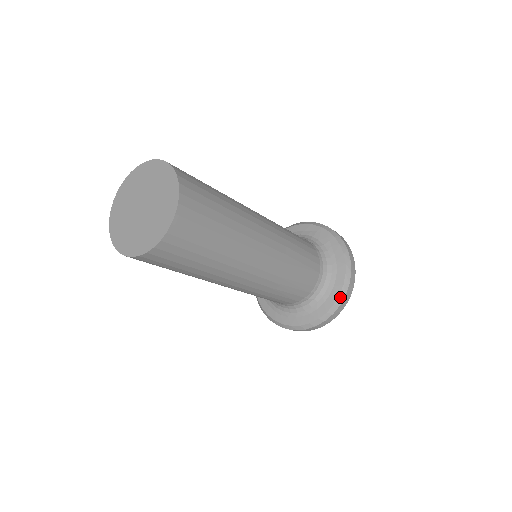
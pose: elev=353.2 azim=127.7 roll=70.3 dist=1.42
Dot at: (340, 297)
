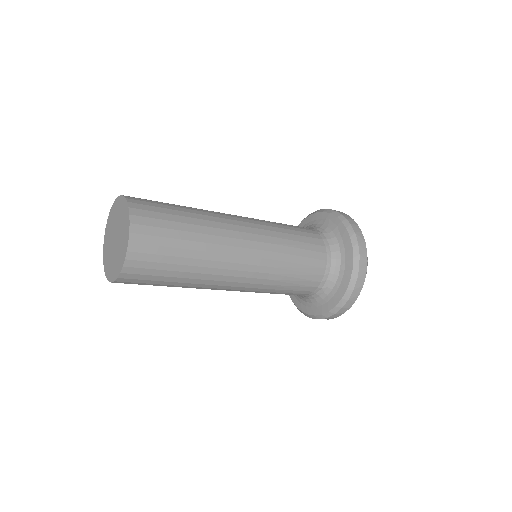
Dot at: (351, 282)
